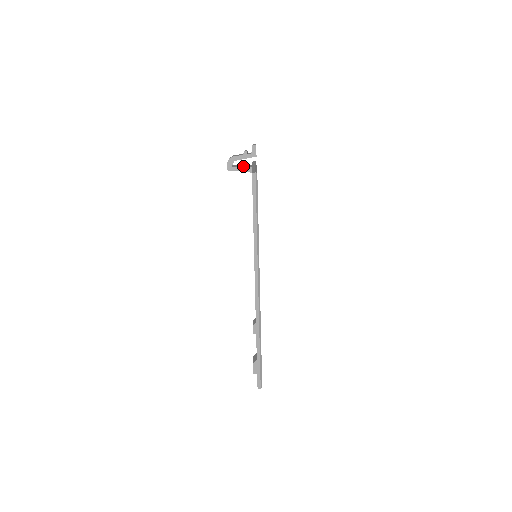
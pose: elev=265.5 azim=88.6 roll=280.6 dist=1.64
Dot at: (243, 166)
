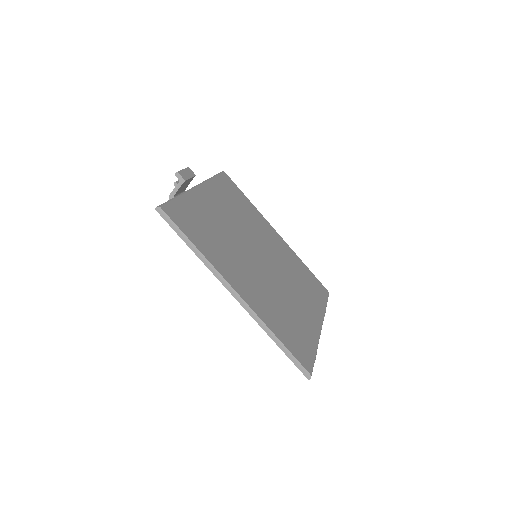
Dot at: occluded
